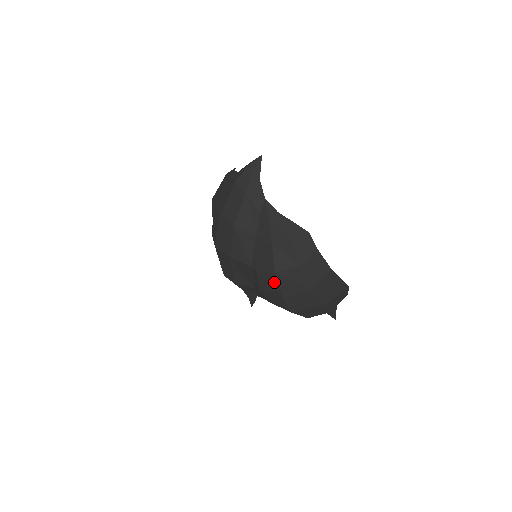
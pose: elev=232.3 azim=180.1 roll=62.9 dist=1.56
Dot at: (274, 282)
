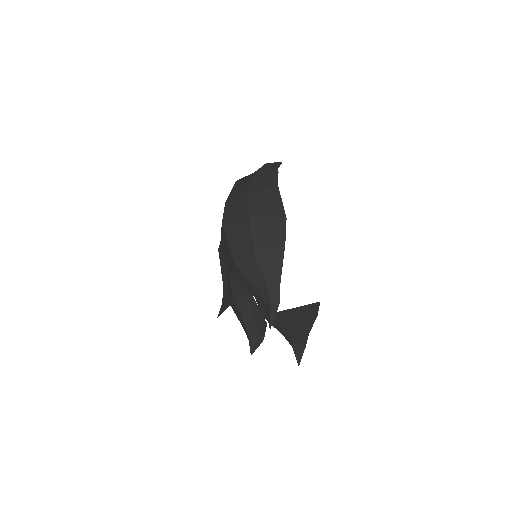
Dot at: occluded
